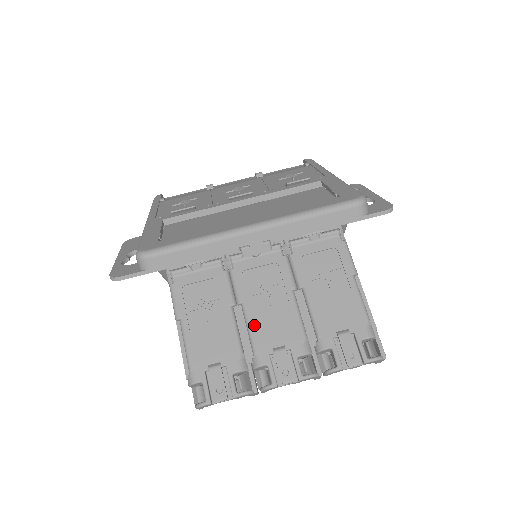
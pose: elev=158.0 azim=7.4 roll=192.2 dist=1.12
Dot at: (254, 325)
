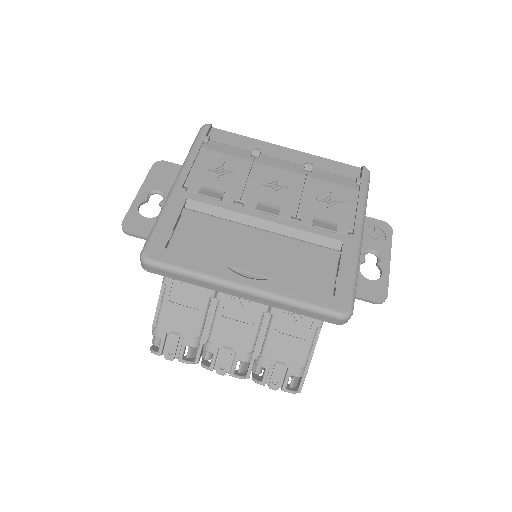
Dot at: (219, 322)
